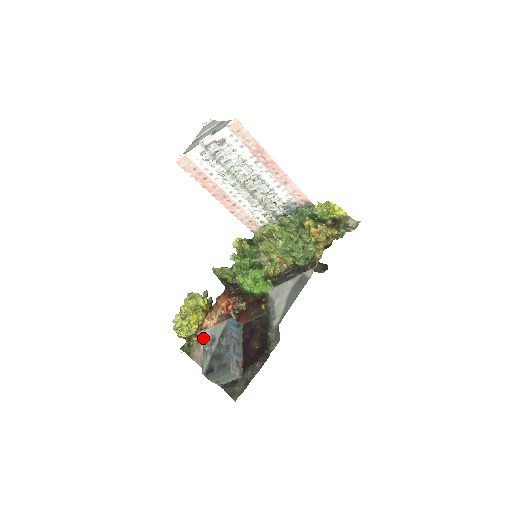
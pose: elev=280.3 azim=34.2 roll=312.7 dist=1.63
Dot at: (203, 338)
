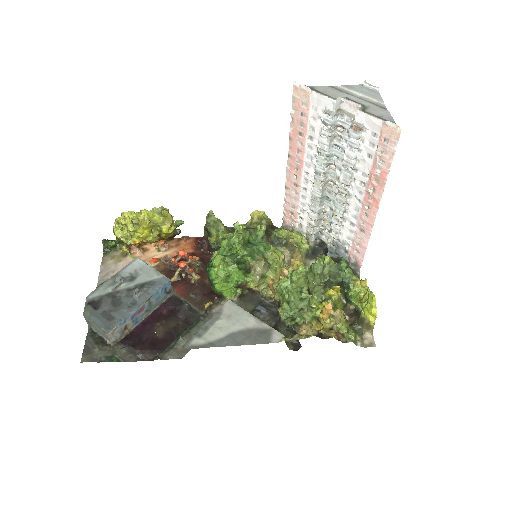
Dot at: (132, 256)
